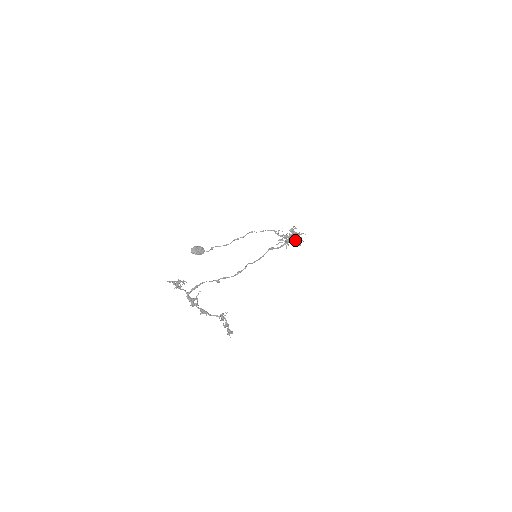
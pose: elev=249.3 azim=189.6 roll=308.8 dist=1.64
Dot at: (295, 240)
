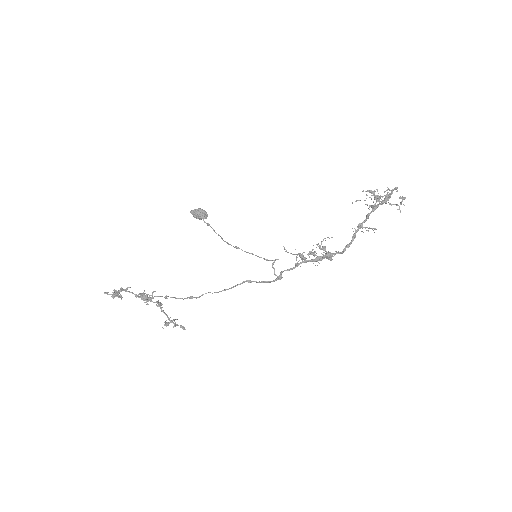
Dot at: occluded
